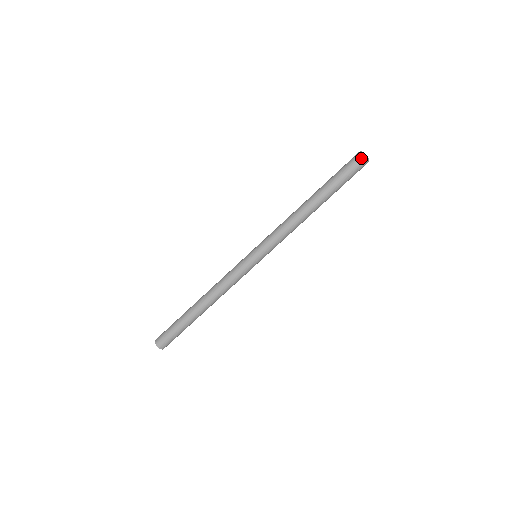
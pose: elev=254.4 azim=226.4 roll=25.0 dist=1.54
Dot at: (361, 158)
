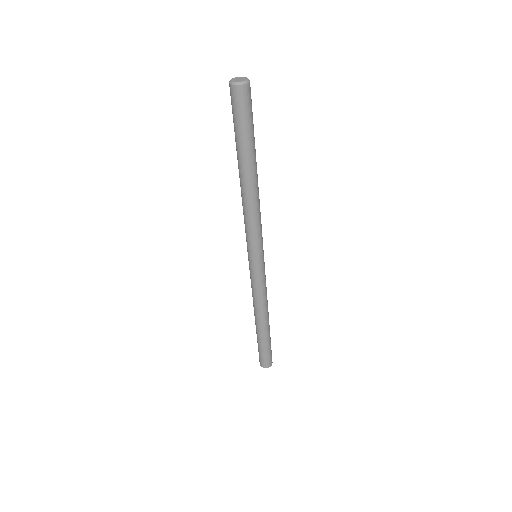
Dot at: (230, 89)
